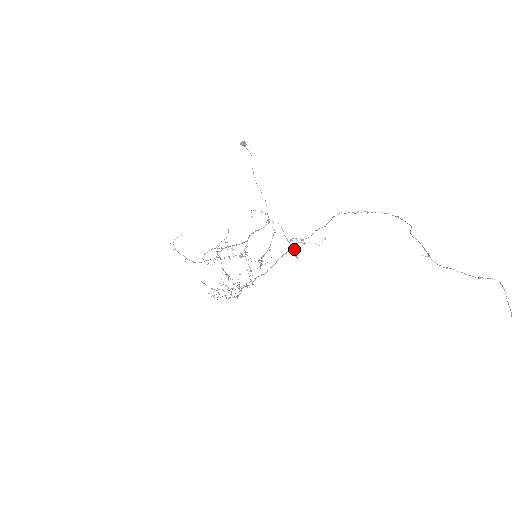
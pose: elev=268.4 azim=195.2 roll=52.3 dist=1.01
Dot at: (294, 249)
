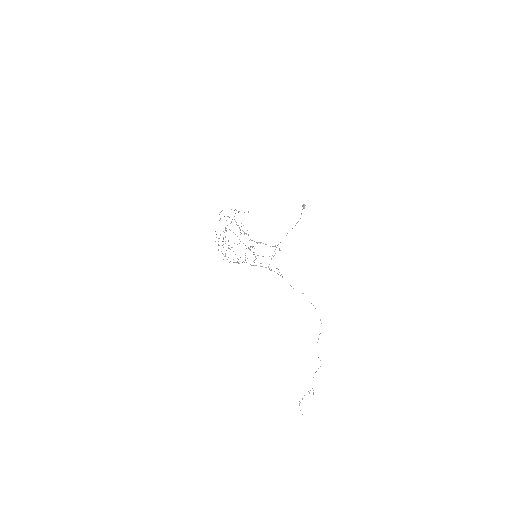
Dot at: occluded
